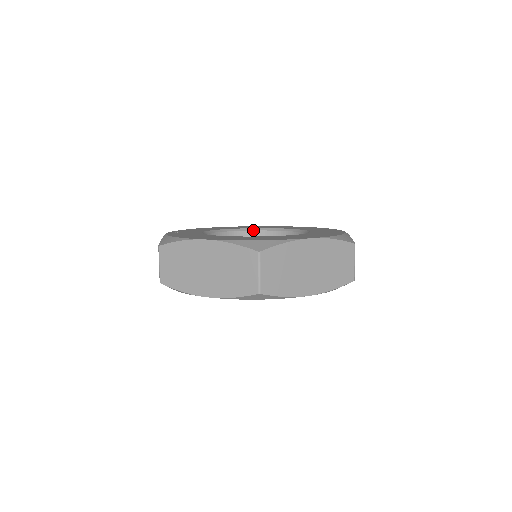
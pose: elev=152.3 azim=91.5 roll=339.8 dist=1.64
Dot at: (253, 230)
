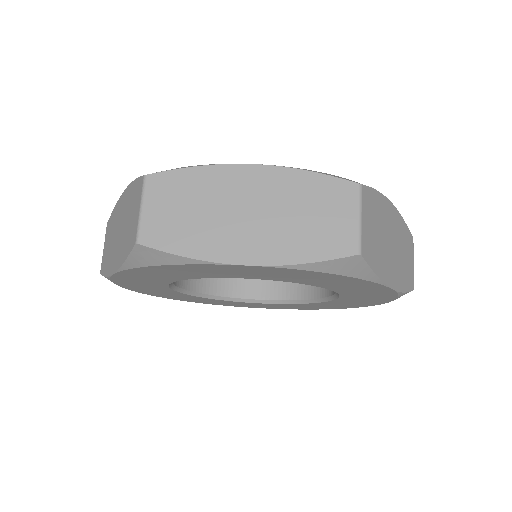
Dot at: occluded
